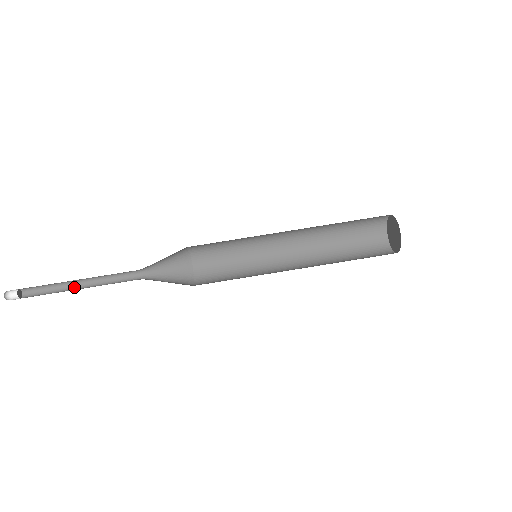
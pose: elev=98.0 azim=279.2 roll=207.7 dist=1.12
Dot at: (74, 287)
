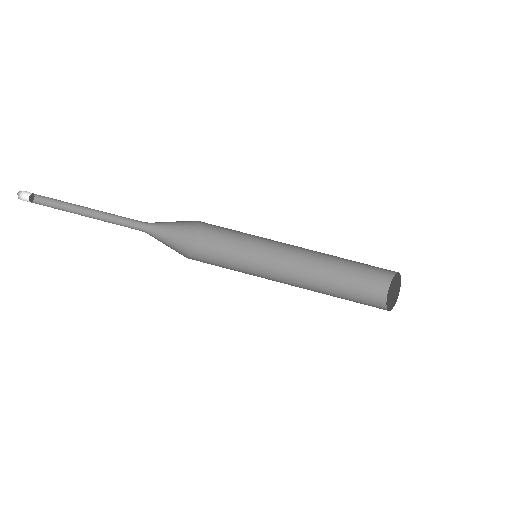
Dot at: (82, 211)
